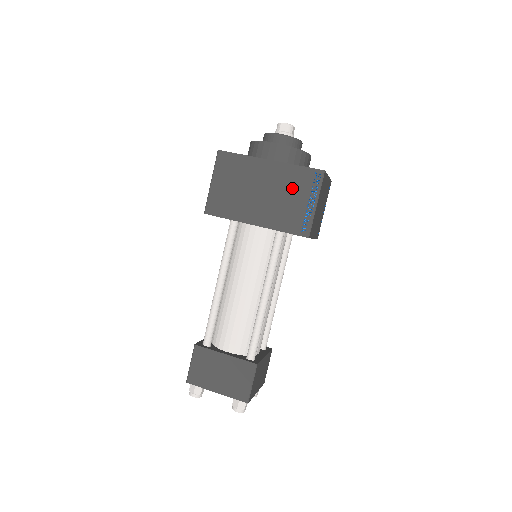
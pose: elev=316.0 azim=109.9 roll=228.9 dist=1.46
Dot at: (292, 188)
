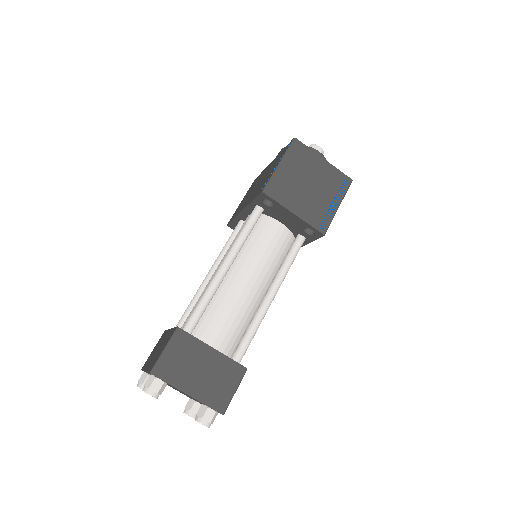
Dot at: occluded
